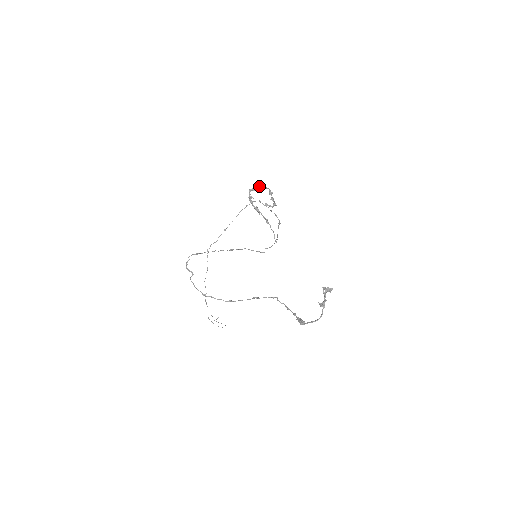
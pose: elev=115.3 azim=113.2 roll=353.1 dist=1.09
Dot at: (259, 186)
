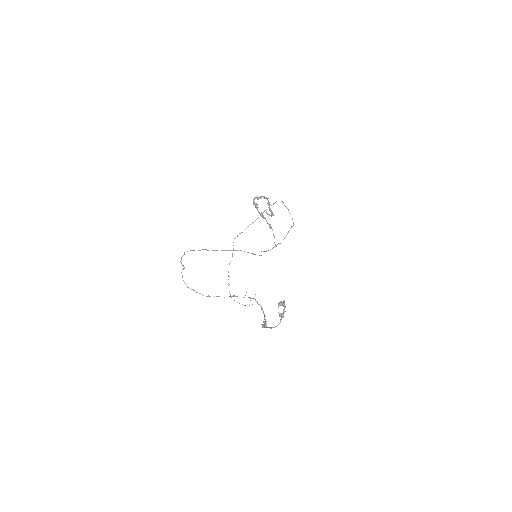
Dot at: (262, 196)
